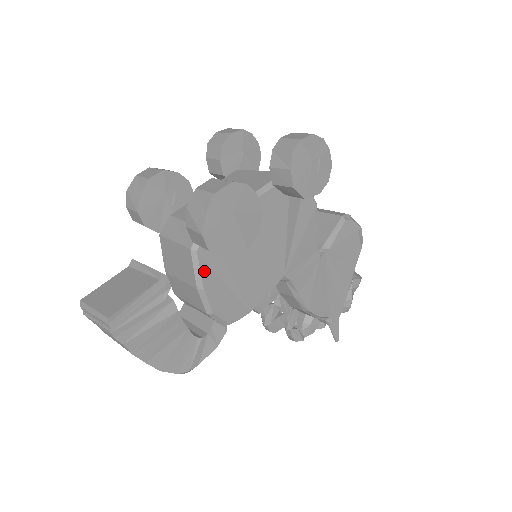
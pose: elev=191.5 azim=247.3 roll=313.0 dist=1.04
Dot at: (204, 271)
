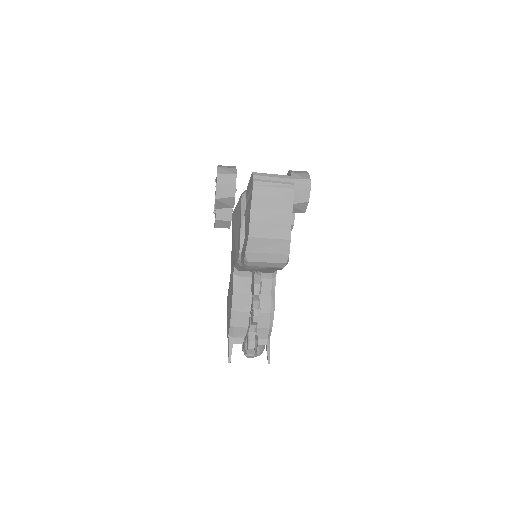
Dot at: occluded
